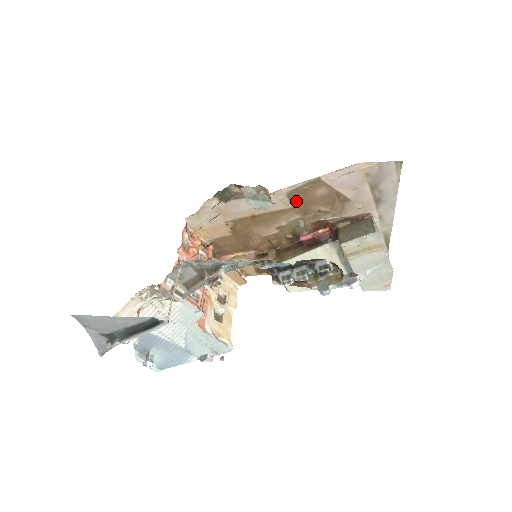
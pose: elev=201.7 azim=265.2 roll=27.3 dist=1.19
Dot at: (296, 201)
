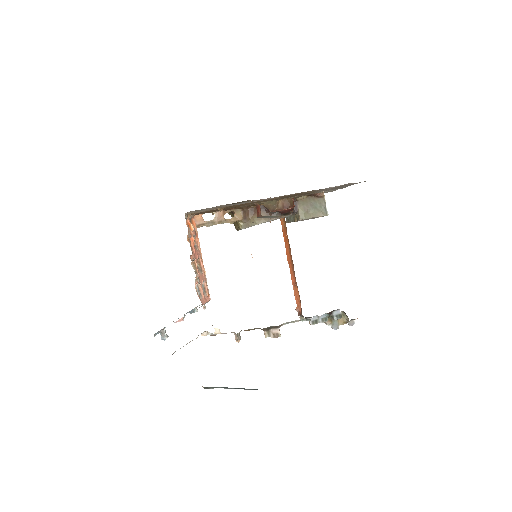
Dot at: (284, 197)
